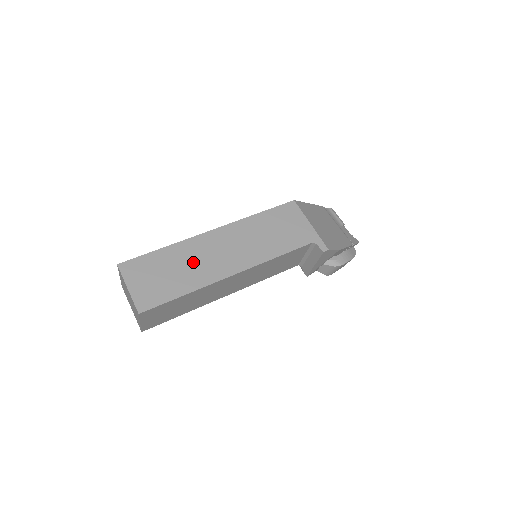
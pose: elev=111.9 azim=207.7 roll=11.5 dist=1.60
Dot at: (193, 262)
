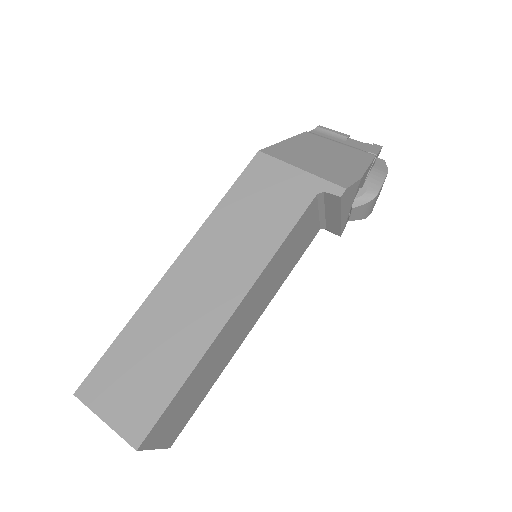
Dot at: (171, 327)
